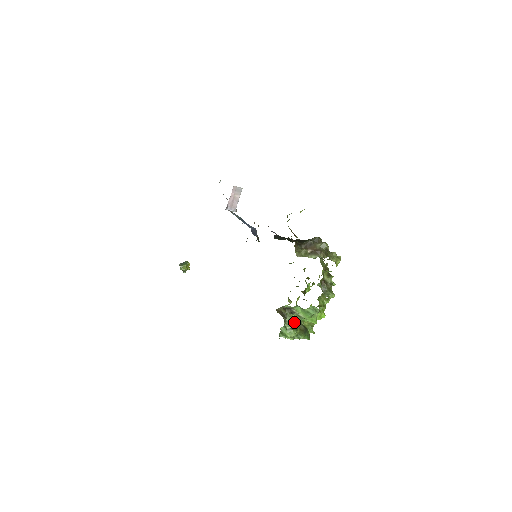
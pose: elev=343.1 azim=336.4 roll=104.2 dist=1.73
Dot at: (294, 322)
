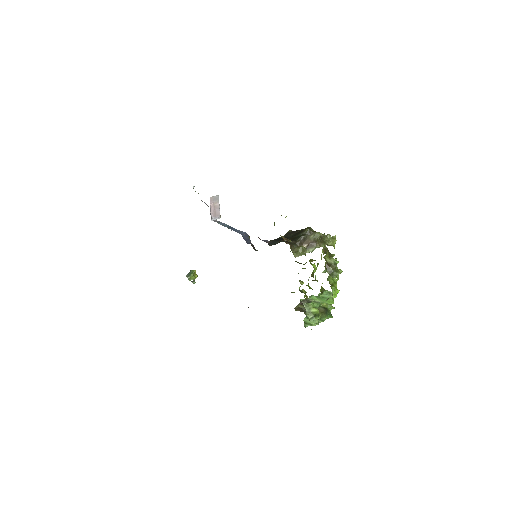
Dot at: (314, 310)
